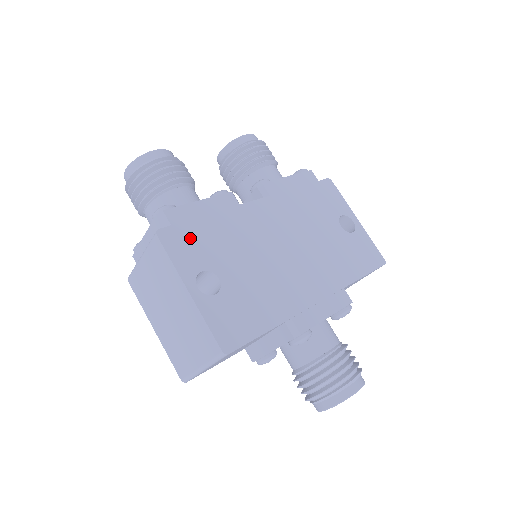
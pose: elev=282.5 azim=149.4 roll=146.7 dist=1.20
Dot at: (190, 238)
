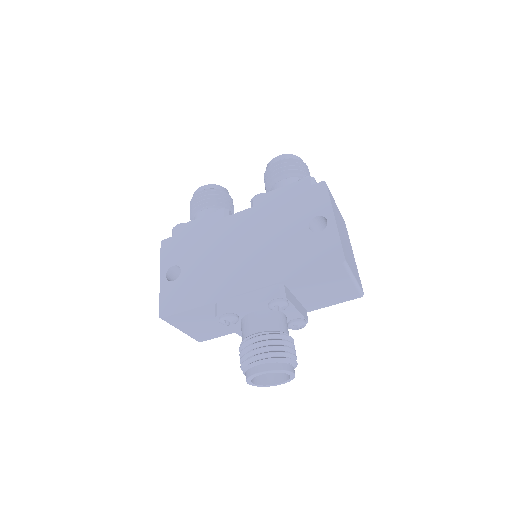
Dot at: (178, 244)
